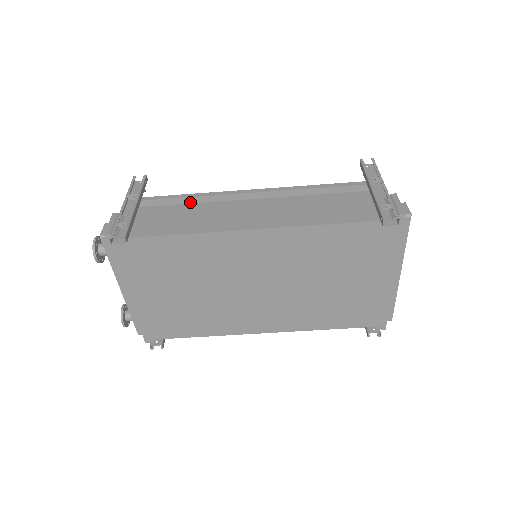
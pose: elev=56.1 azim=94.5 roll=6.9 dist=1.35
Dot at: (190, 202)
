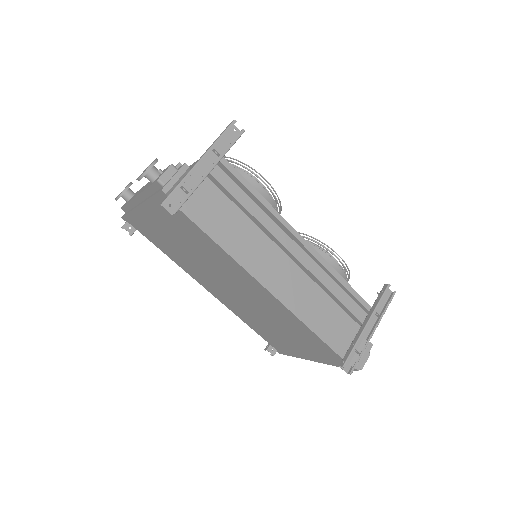
Dot at: (253, 198)
